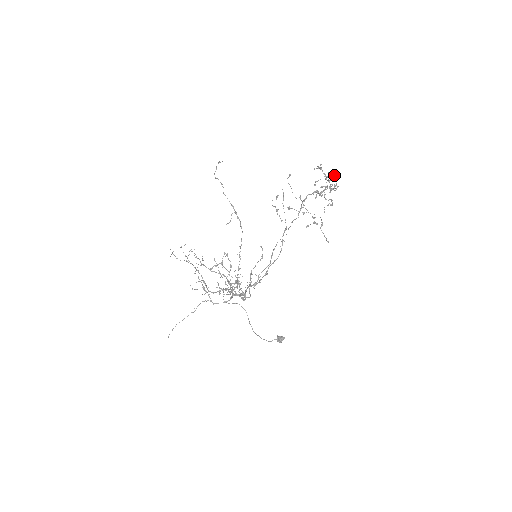
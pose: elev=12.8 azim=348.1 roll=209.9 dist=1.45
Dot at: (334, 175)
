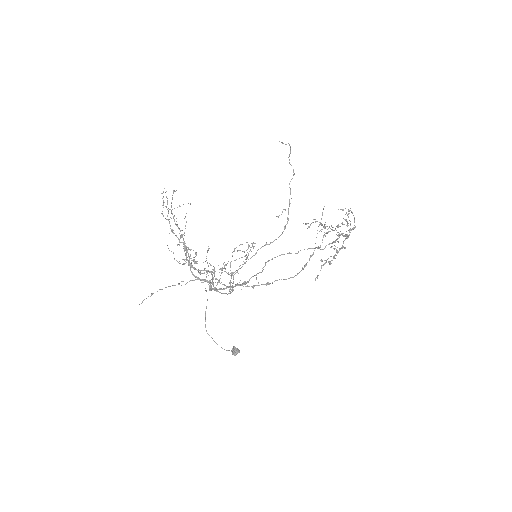
Dot at: occluded
